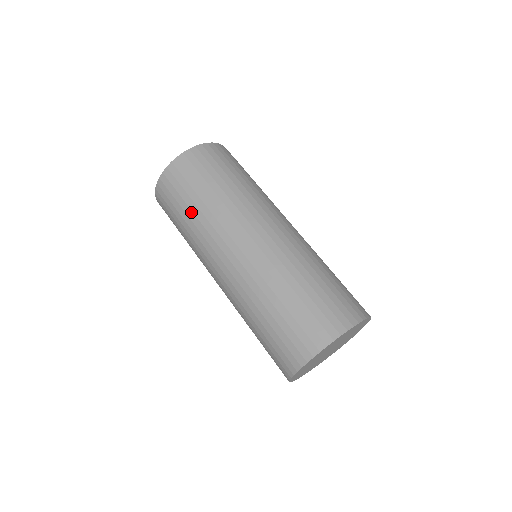
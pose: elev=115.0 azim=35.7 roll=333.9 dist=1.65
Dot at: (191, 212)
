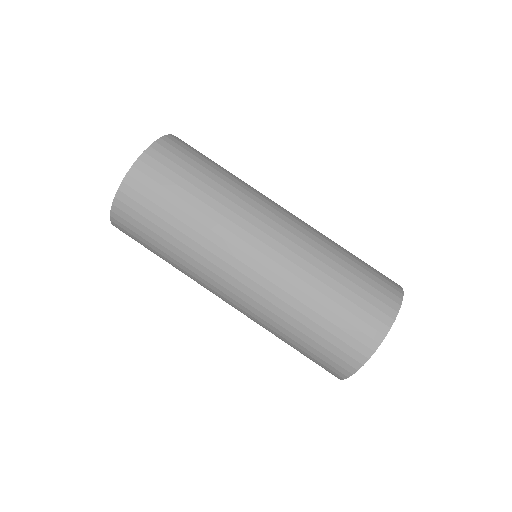
Dot at: (165, 254)
